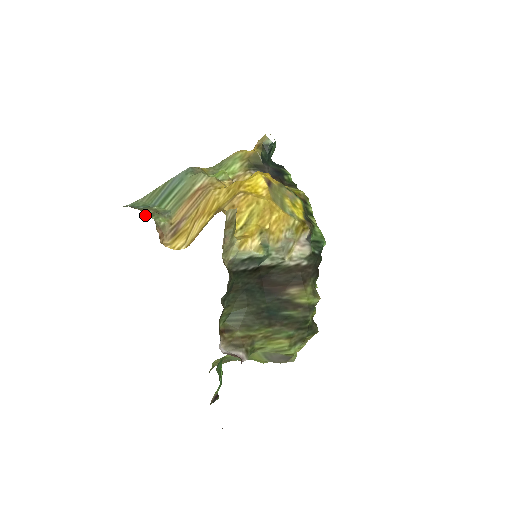
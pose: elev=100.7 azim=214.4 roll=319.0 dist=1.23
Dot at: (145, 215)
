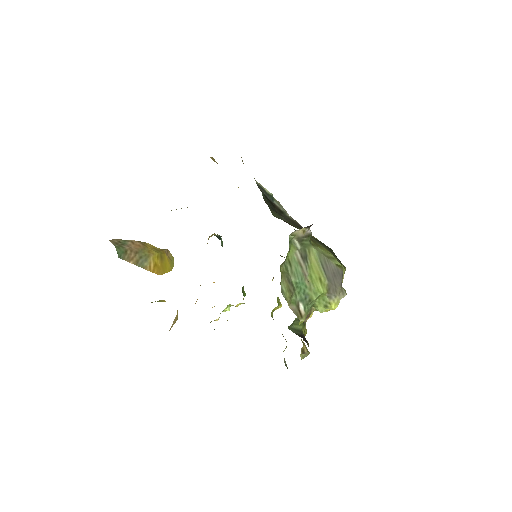
Dot at: occluded
